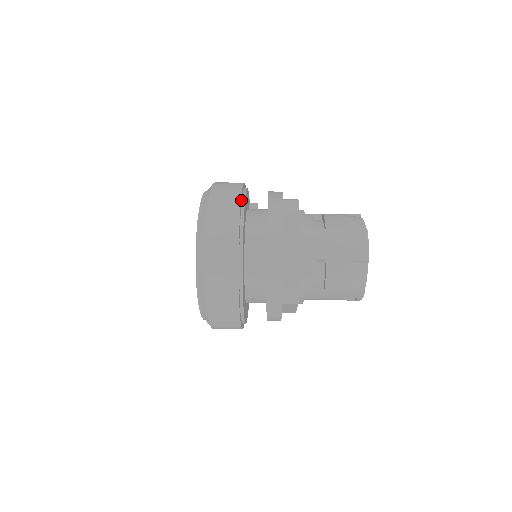
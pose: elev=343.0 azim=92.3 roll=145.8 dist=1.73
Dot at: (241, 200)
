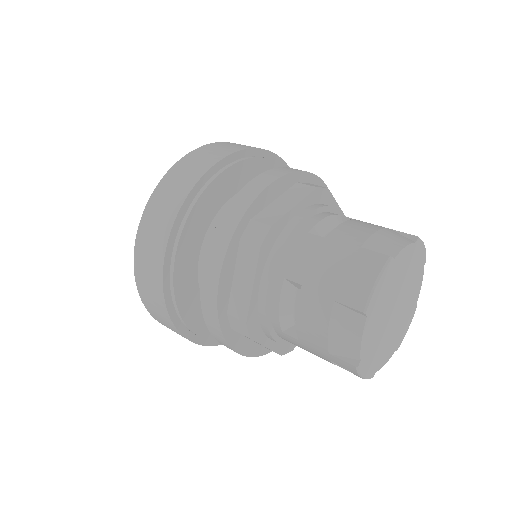
Dot at: (223, 164)
